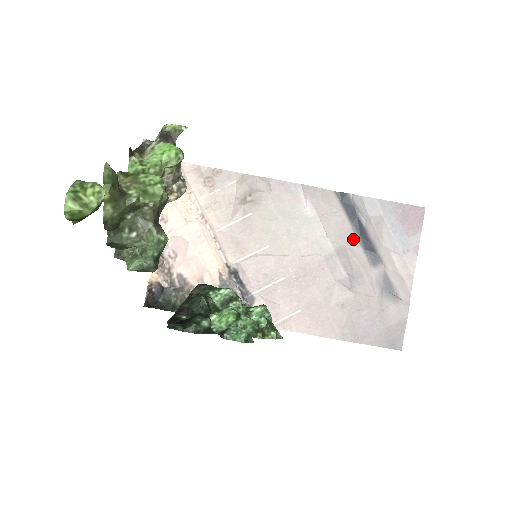
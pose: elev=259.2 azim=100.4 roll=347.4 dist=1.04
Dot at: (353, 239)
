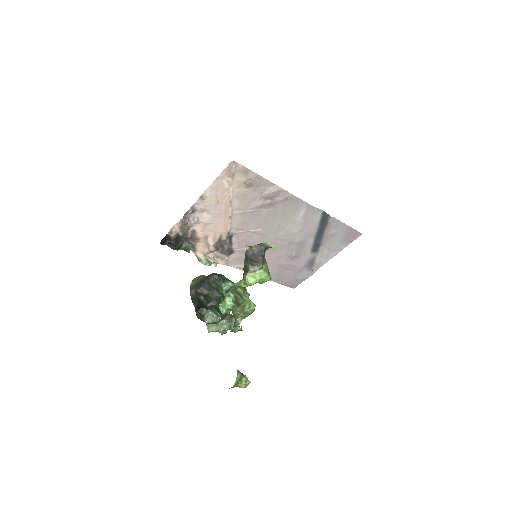
Dot at: (312, 237)
